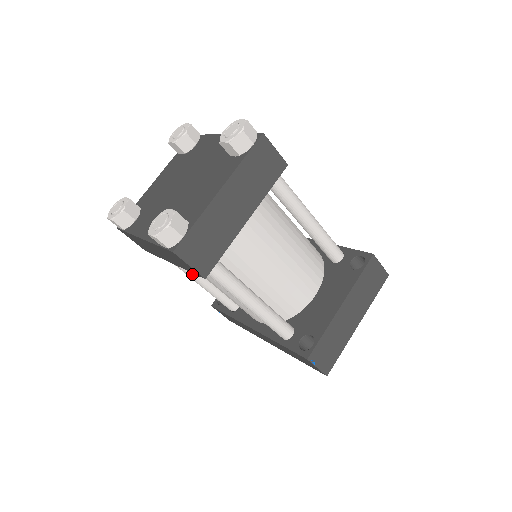
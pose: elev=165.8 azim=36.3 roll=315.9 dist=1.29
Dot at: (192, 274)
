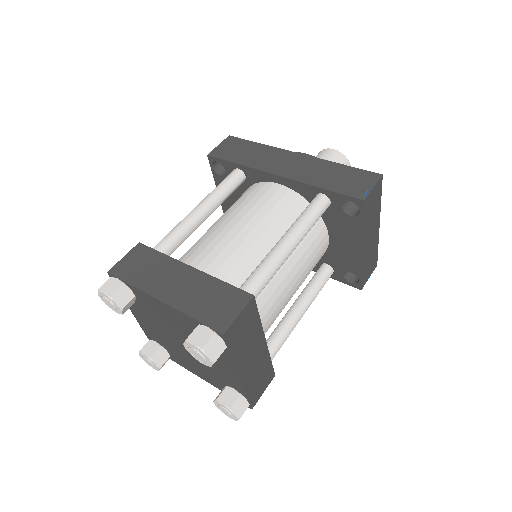
Dot at: occluded
